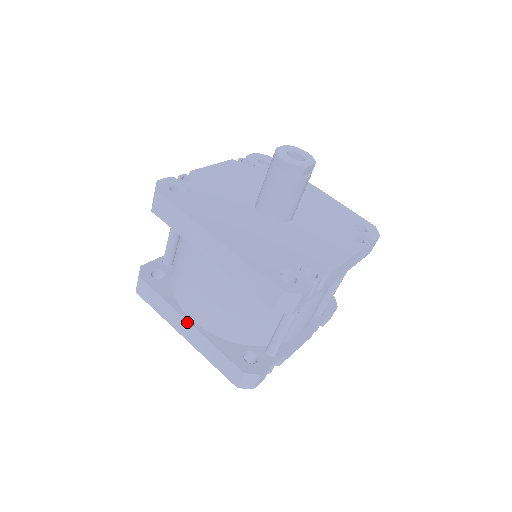
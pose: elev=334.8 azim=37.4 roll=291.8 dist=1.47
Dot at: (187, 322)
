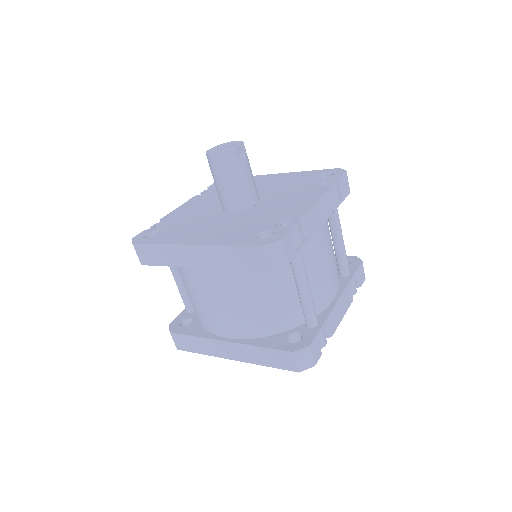
Dot at: (225, 342)
